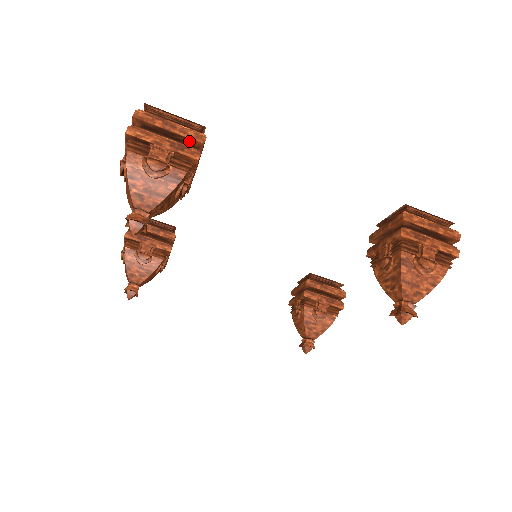
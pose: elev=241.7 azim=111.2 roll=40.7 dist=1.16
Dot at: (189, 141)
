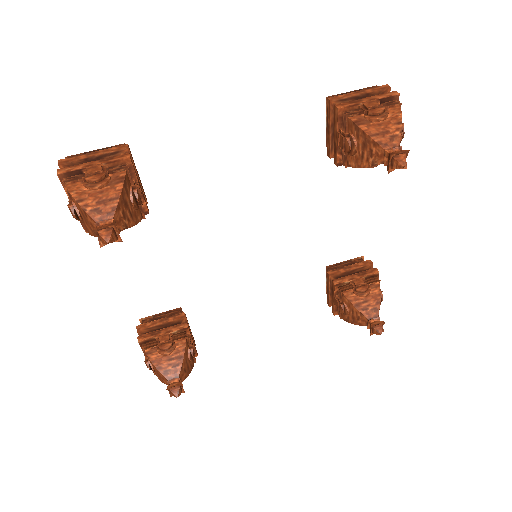
Dot at: (116, 155)
